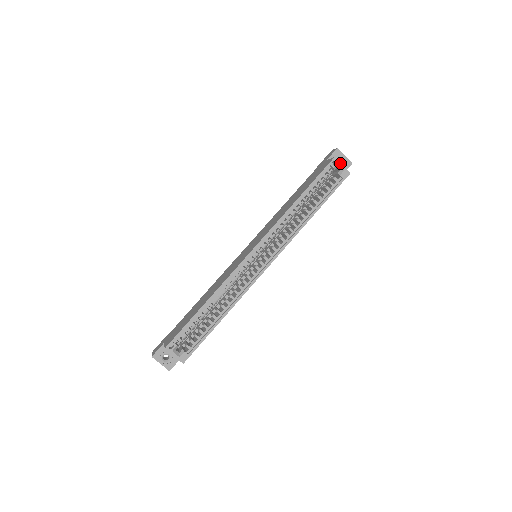
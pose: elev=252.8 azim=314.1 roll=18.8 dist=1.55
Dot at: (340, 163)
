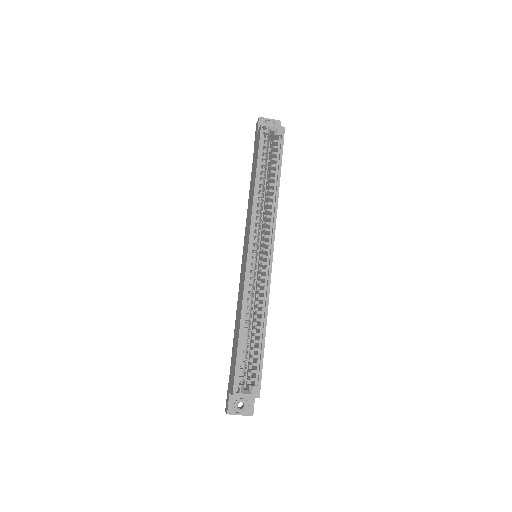
Dot at: (270, 125)
